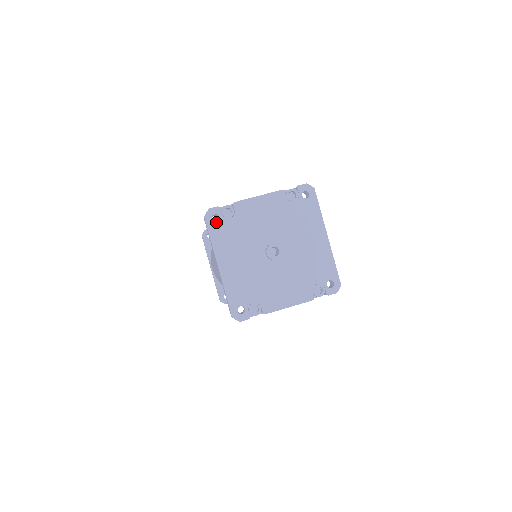
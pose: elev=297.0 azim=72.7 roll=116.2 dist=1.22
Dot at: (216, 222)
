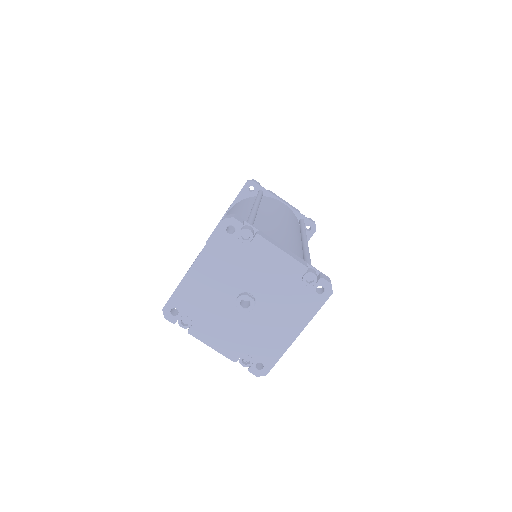
Dot at: (227, 233)
